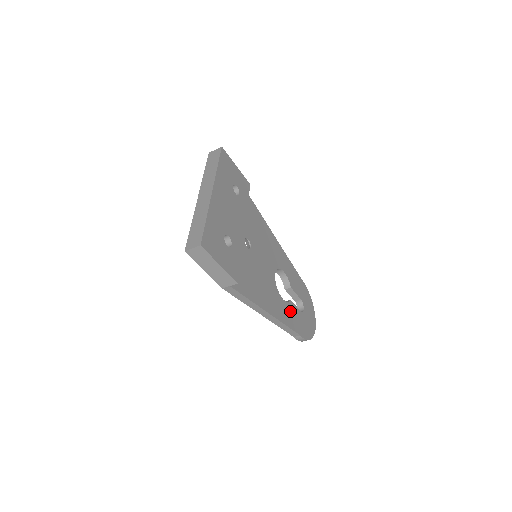
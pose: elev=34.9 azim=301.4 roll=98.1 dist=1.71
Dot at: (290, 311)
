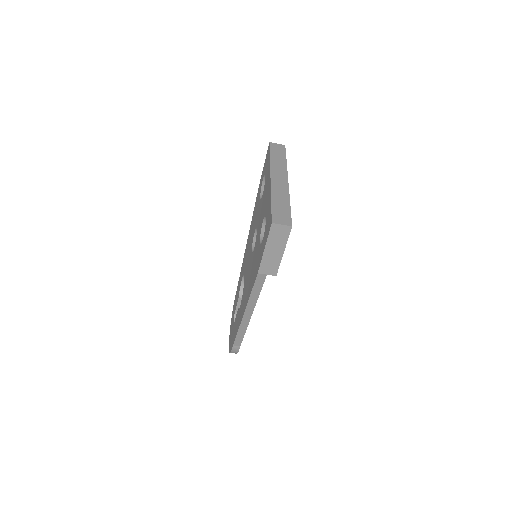
Dot at: occluded
